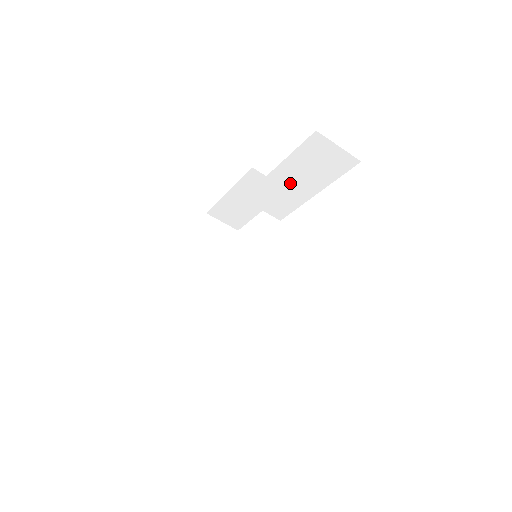
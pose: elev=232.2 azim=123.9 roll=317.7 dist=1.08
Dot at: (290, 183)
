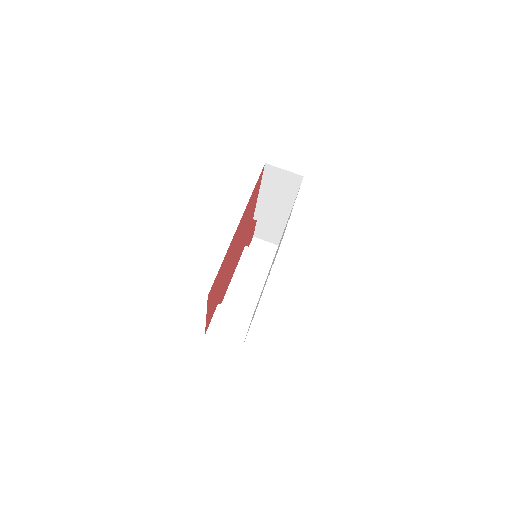
Dot at: (273, 201)
